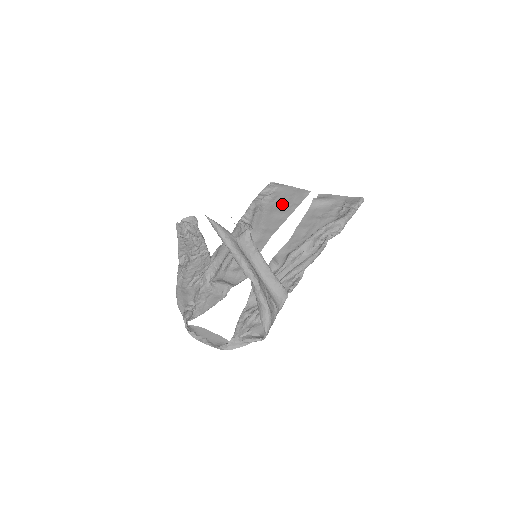
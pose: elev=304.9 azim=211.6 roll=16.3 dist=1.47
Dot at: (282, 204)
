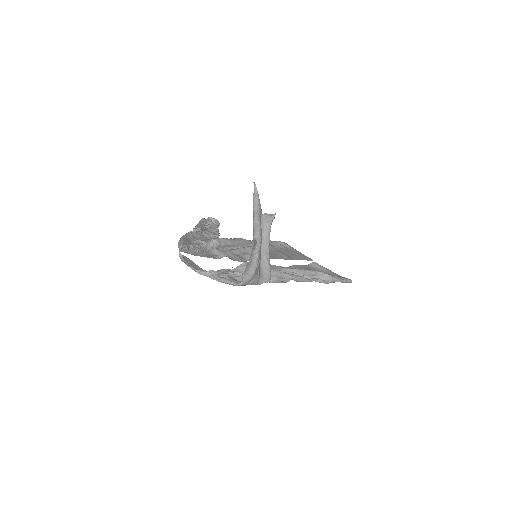
Dot at: (288, 253)
